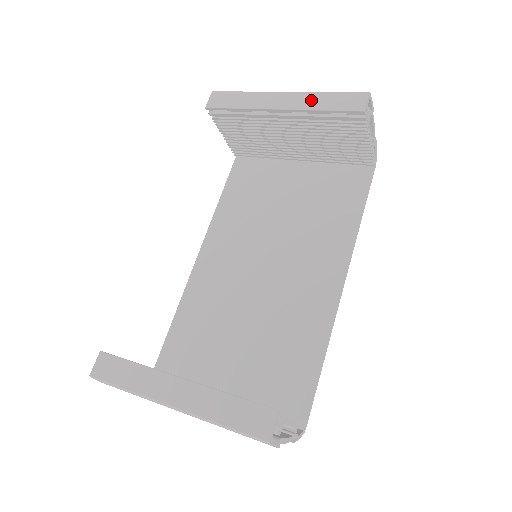
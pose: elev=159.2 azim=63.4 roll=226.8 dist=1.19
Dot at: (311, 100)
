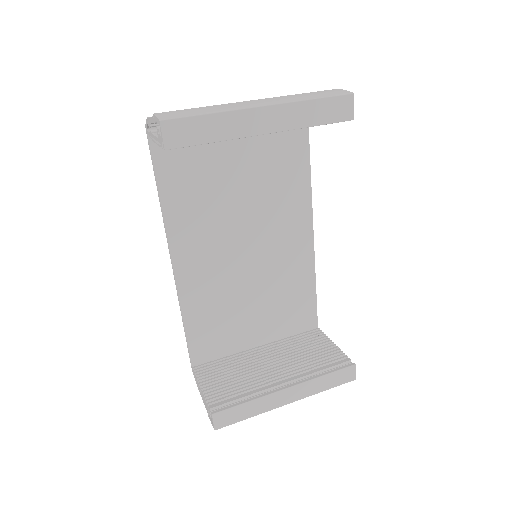
Dot at: (299, 115)
